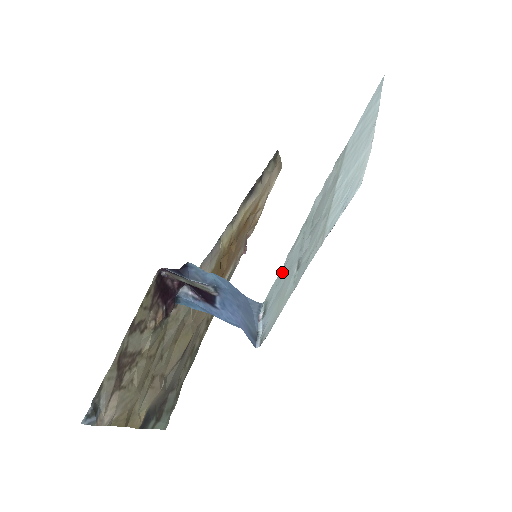
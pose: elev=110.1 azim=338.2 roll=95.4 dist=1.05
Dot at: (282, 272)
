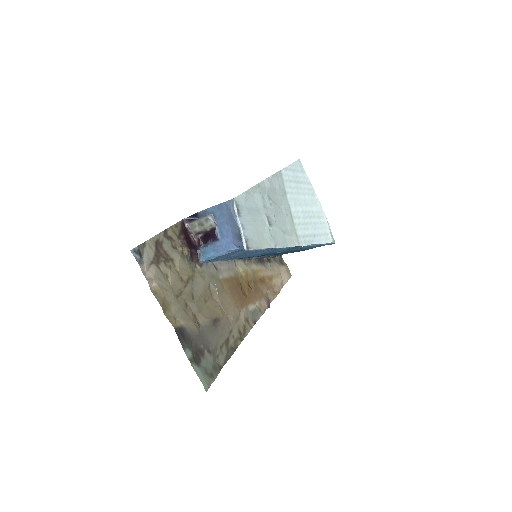
Dot at: (248, 200)
